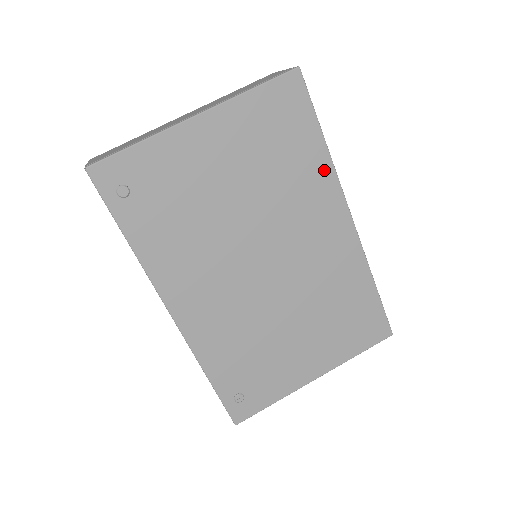
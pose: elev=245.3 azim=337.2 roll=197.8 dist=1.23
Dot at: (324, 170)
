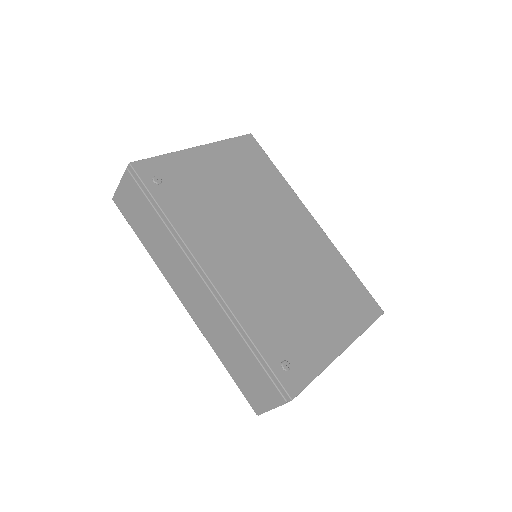
Dot at: (285, 188)
